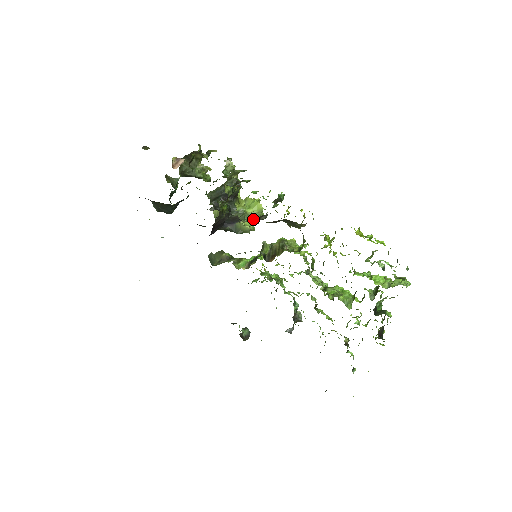
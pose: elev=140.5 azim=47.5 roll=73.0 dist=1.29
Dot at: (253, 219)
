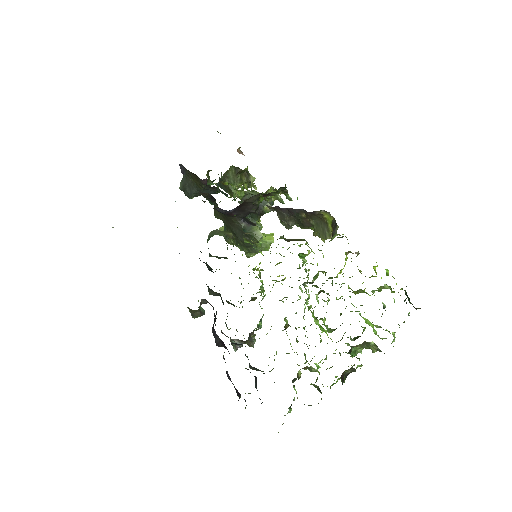
Dot at: occluded
